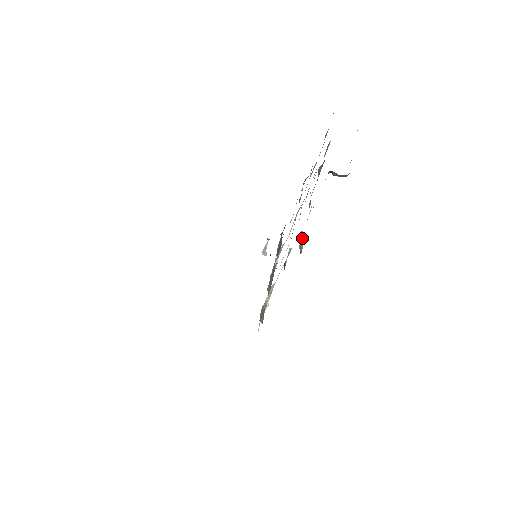
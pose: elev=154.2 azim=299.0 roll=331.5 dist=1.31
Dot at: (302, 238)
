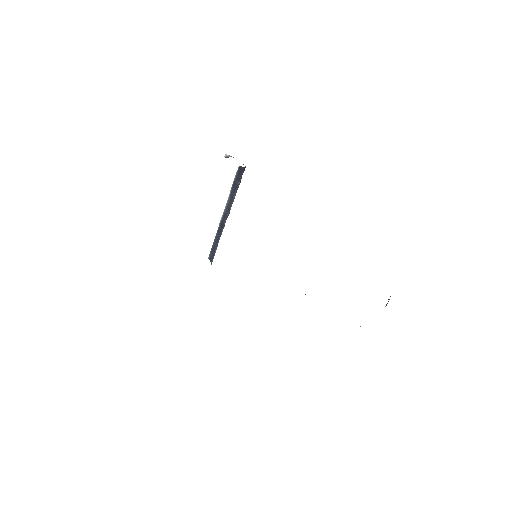
Dot at: occluded
